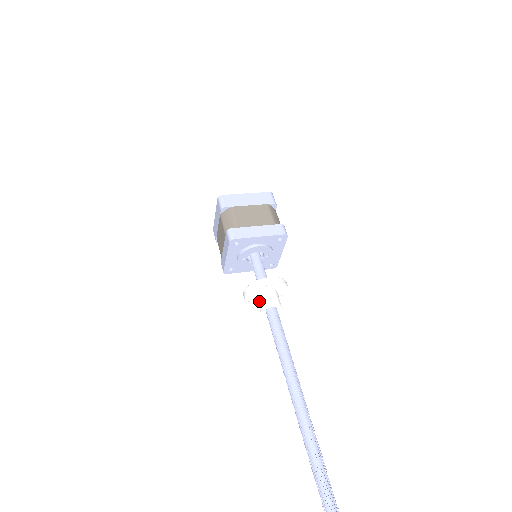
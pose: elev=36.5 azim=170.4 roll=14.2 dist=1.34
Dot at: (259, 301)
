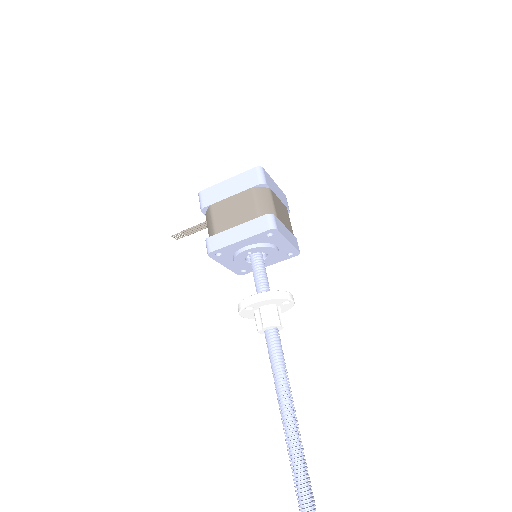
Dot at: (267, 314)
